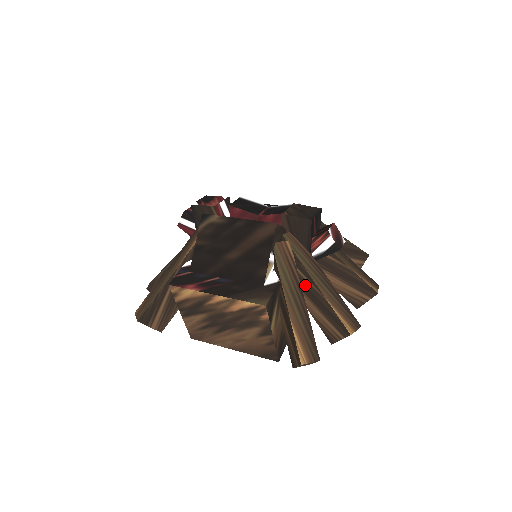
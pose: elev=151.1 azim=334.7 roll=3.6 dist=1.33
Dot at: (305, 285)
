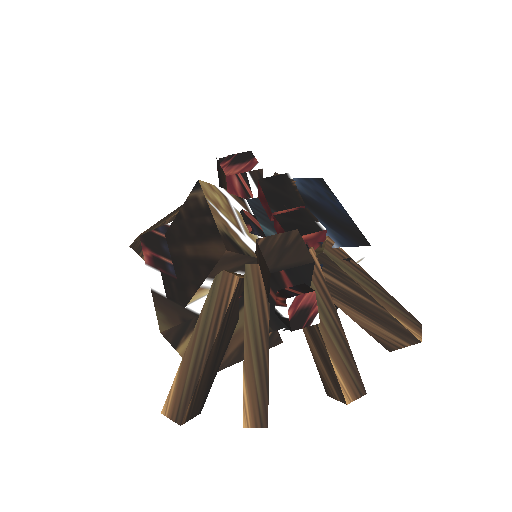
Dot at: occluded
